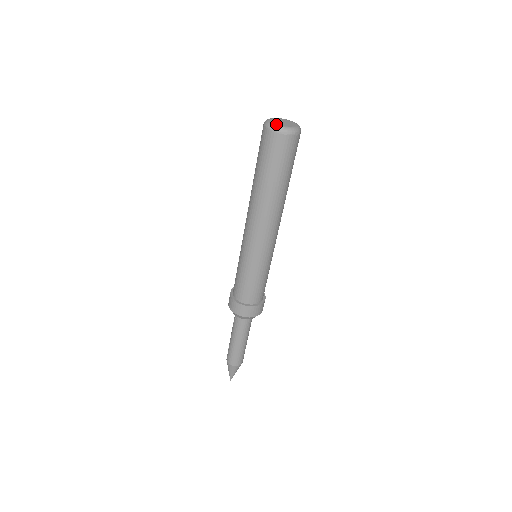
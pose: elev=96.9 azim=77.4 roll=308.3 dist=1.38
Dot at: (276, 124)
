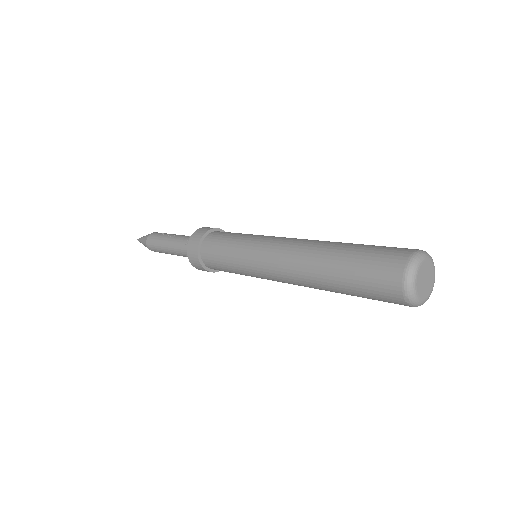
Dot at: (416, 283)
